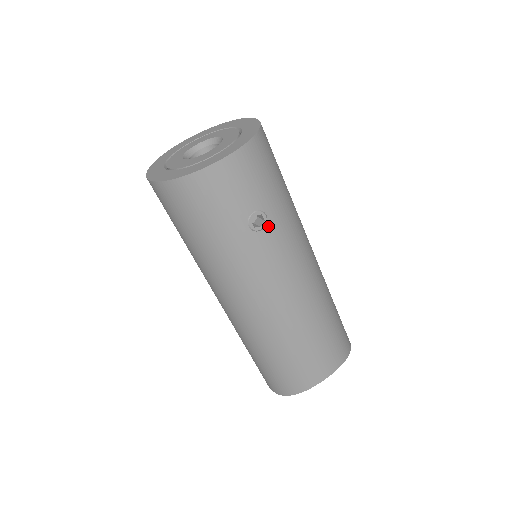
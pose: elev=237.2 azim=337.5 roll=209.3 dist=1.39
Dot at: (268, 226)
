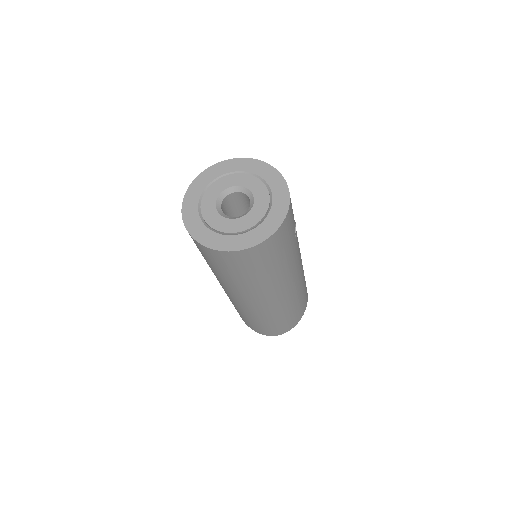
Dot at: occluded
